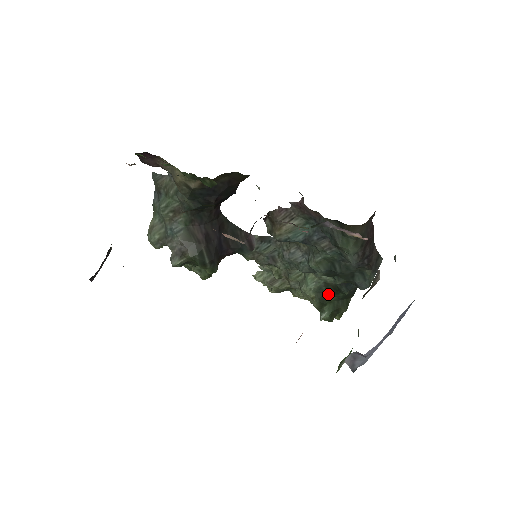
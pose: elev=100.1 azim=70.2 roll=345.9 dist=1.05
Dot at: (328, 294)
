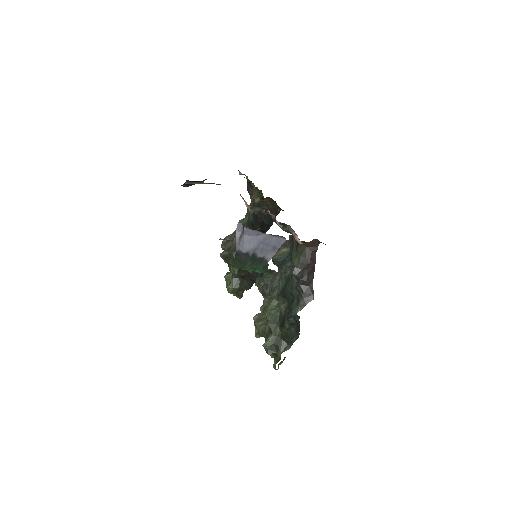
Dot at: (278, 326)
